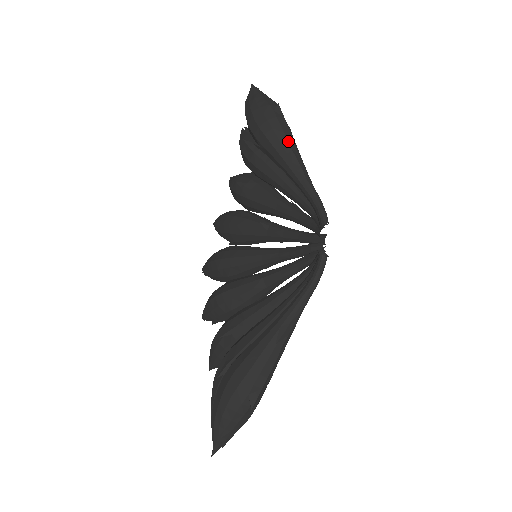
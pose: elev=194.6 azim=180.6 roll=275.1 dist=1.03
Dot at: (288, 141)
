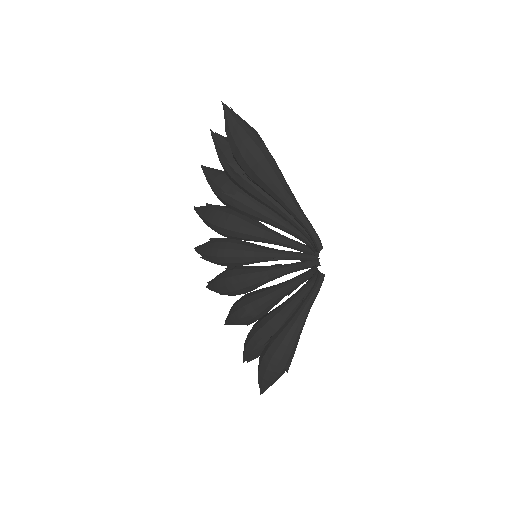
Dot at: (279, 180)
